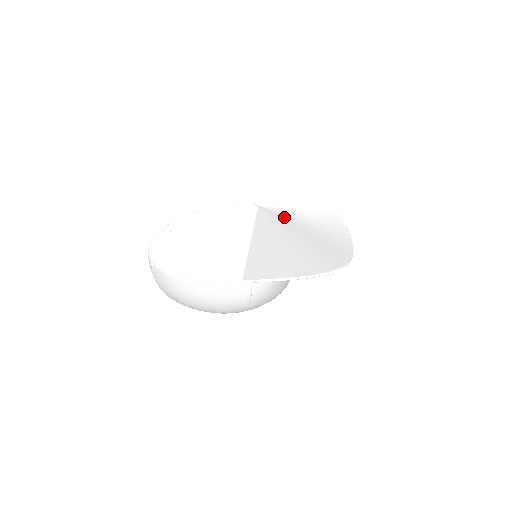
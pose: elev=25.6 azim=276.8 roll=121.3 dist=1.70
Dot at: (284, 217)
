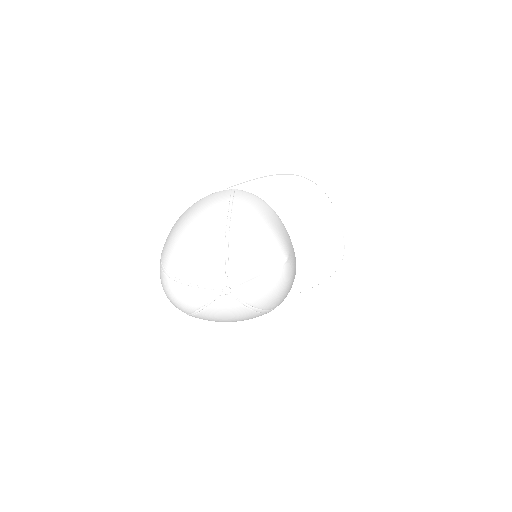
Dot at: occluded
